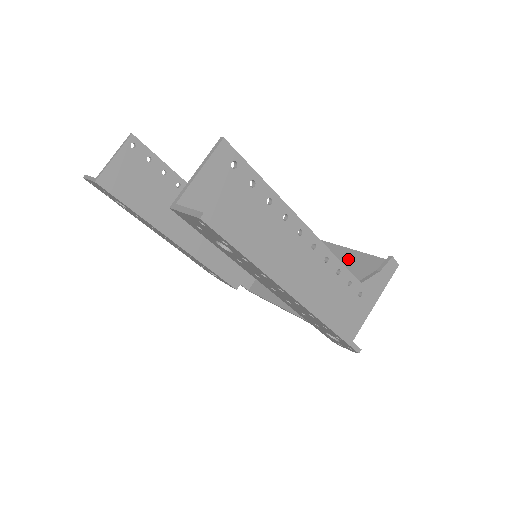
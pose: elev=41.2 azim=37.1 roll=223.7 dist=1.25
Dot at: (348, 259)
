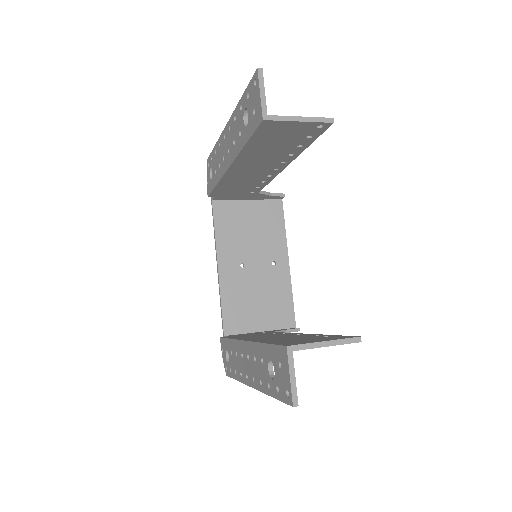
Dot at: (283, 287)
